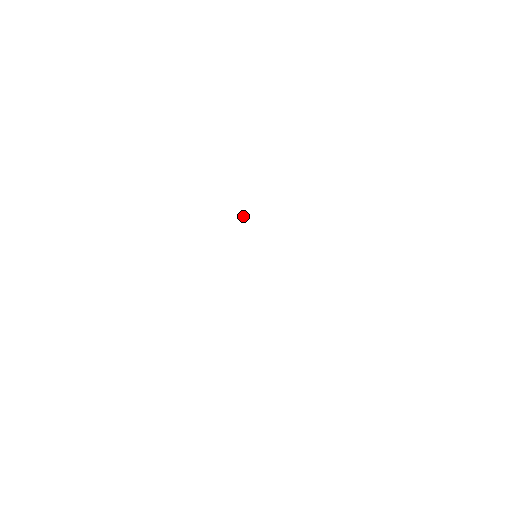
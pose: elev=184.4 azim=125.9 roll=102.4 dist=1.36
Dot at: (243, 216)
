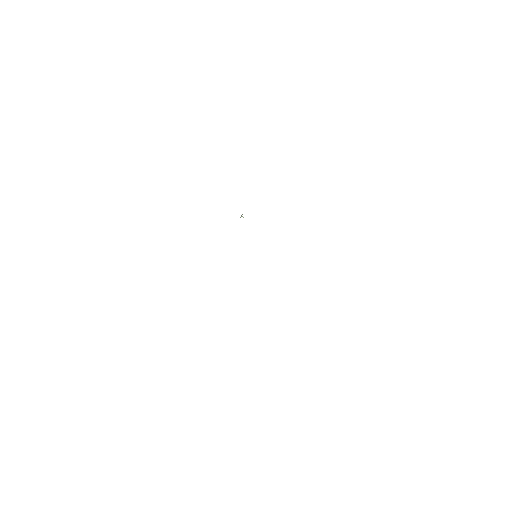
Dot at: (241, 216)
